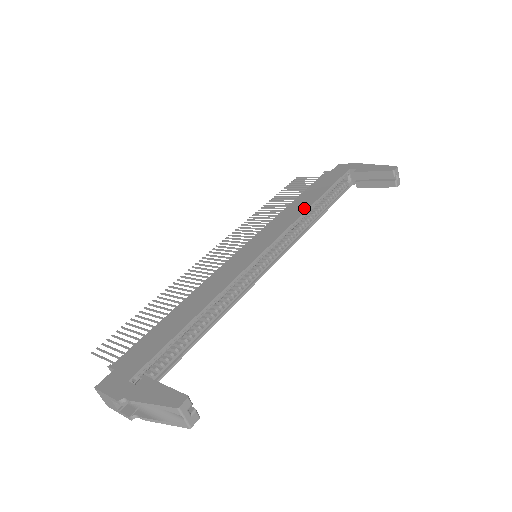
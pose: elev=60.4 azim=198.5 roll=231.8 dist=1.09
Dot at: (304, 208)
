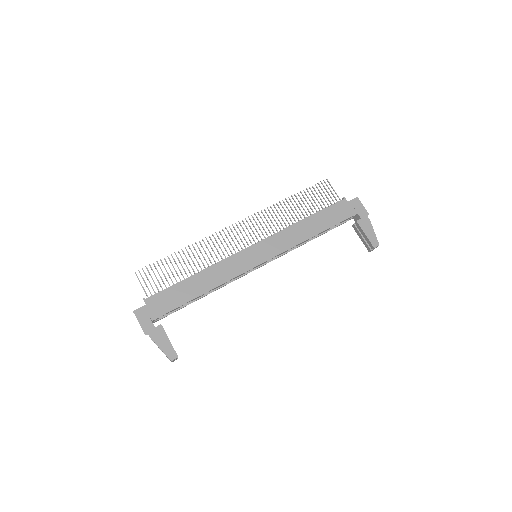
Dot at: (306, 237)
